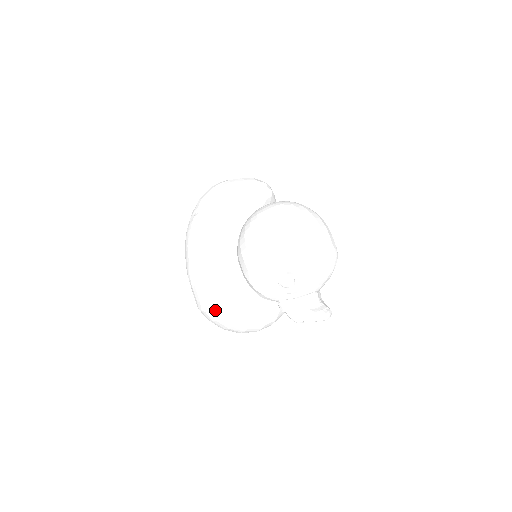
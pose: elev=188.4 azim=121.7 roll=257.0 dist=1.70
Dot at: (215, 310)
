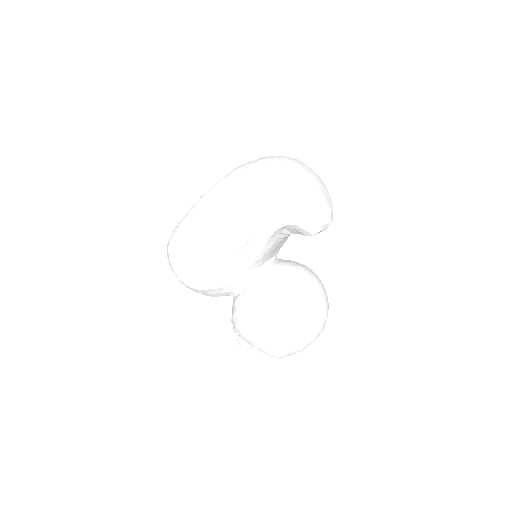
Dot at: (186, 285)
